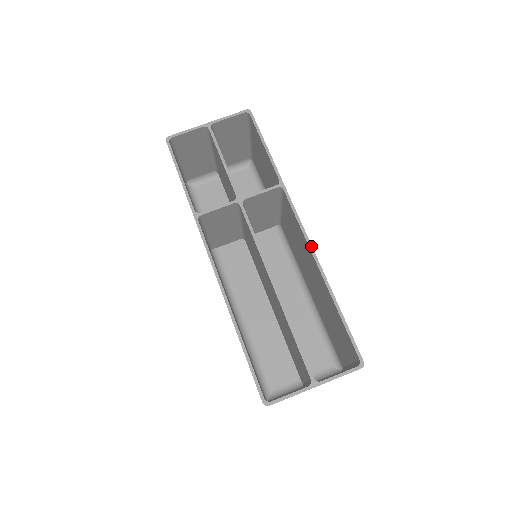
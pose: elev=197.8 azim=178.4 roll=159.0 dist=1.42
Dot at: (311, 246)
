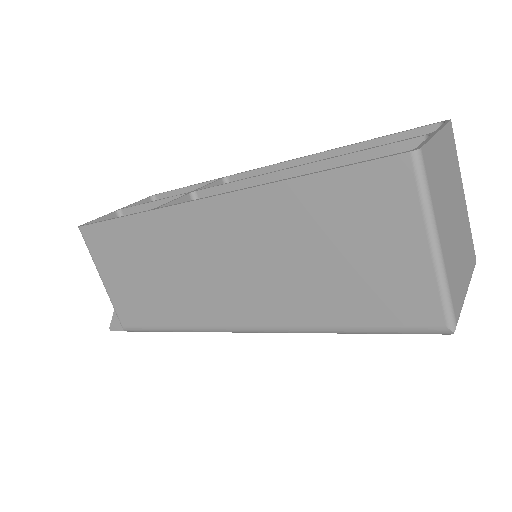
Dot at: (292, 159)
